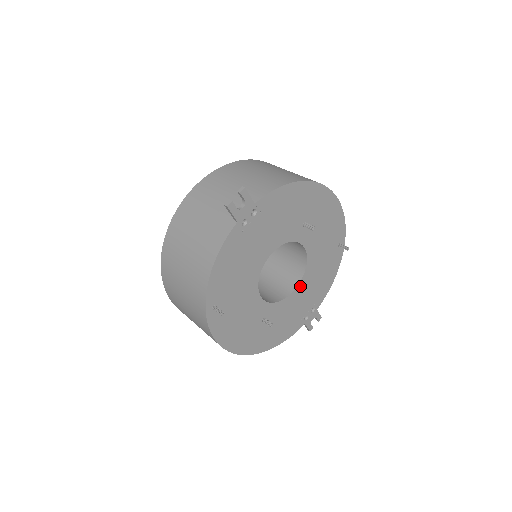
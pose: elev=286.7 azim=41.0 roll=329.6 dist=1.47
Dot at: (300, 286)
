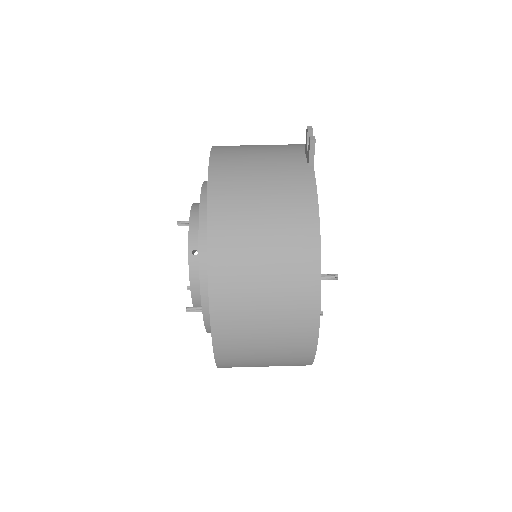
Dot at: occluded
